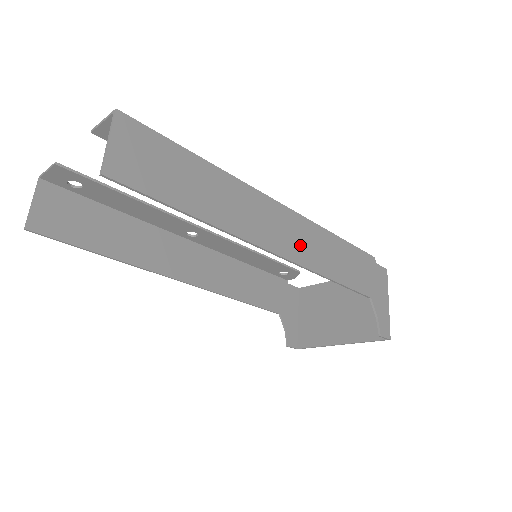
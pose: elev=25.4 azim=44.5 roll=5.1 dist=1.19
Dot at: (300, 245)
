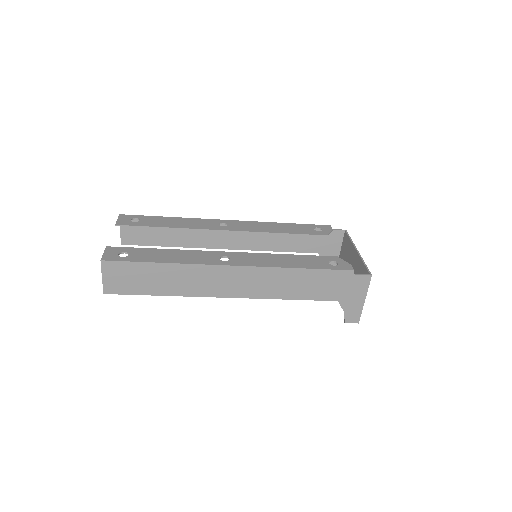
Dot at: (253, 286)
